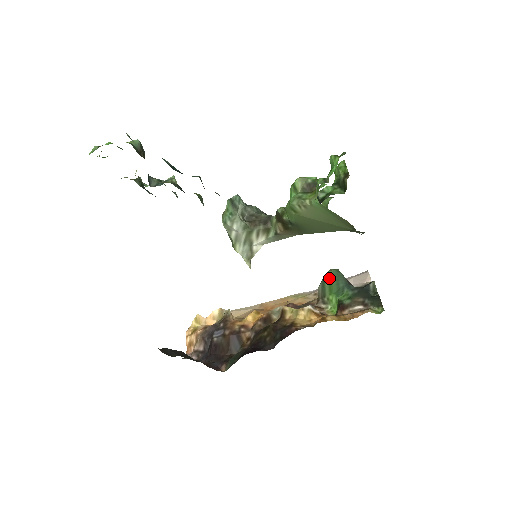
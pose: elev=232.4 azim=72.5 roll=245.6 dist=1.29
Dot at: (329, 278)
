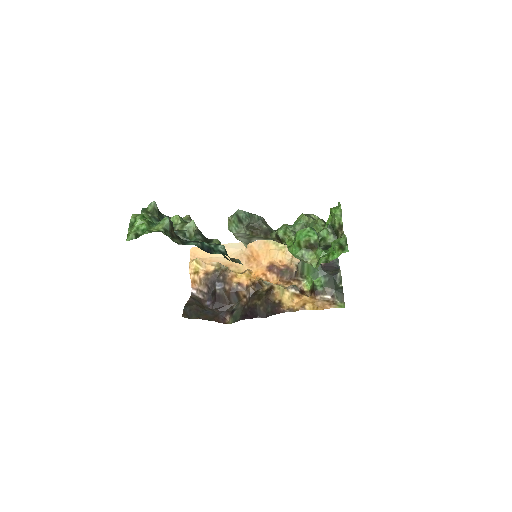
Dot at: occluded
